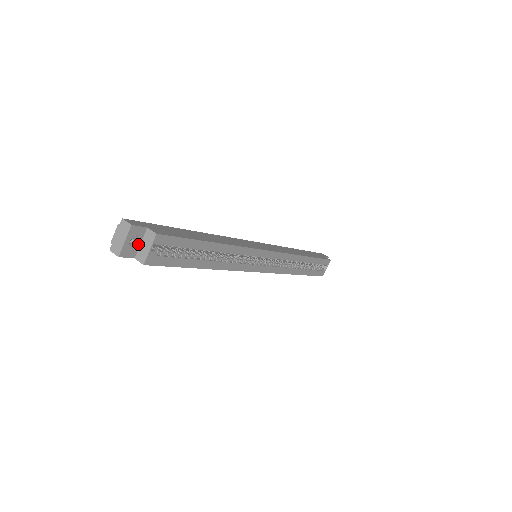
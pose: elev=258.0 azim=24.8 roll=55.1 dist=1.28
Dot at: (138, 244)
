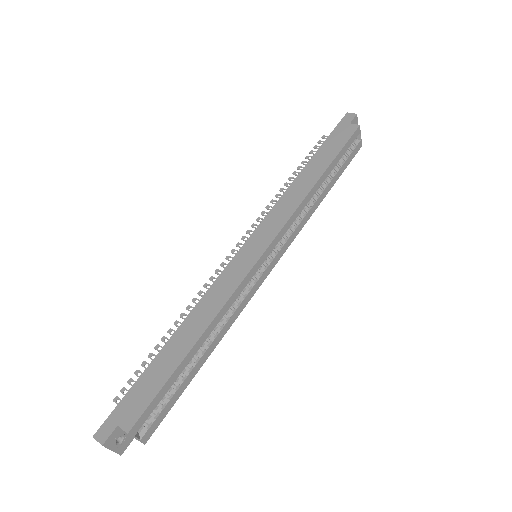
Dot at: (125, 434)
